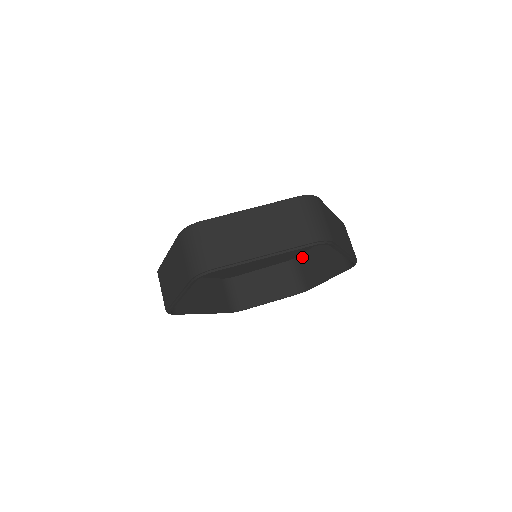
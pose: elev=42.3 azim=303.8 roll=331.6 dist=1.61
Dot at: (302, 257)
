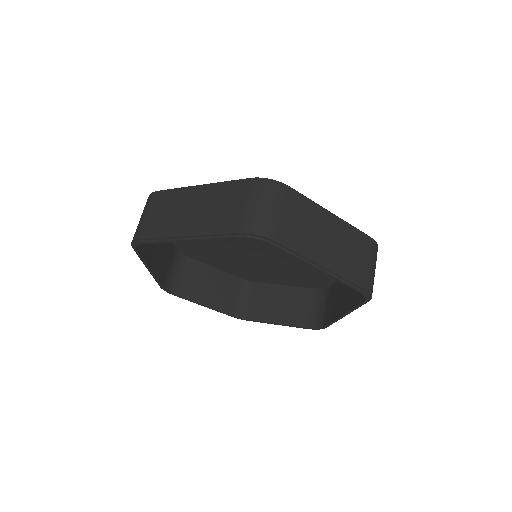
Dot at: (262, 286)
